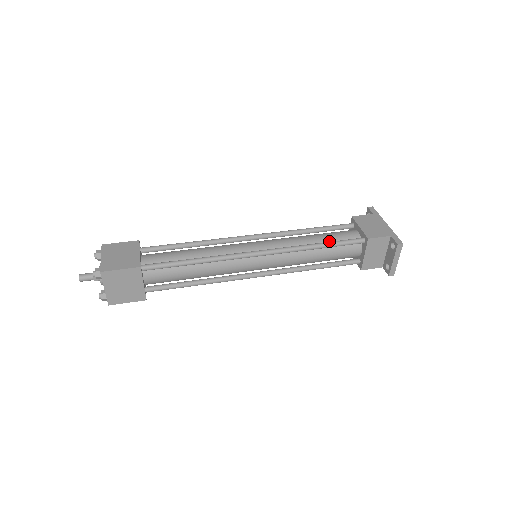
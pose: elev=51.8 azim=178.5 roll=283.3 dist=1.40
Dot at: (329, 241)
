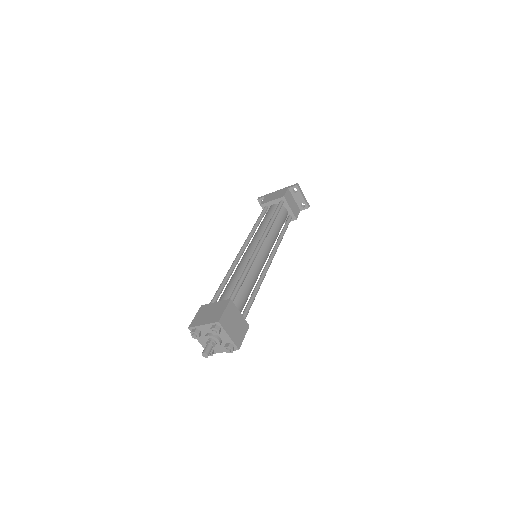
Dot at: occluded
